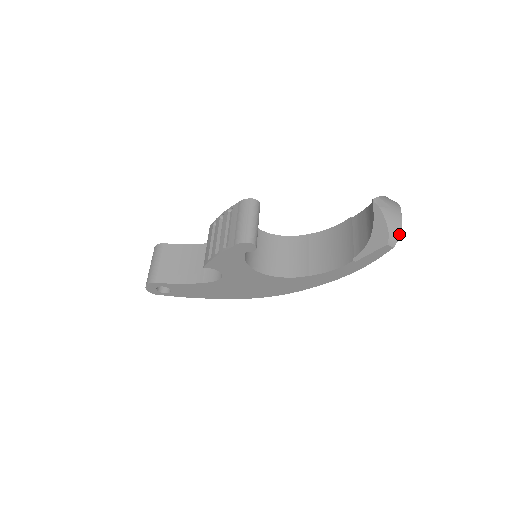
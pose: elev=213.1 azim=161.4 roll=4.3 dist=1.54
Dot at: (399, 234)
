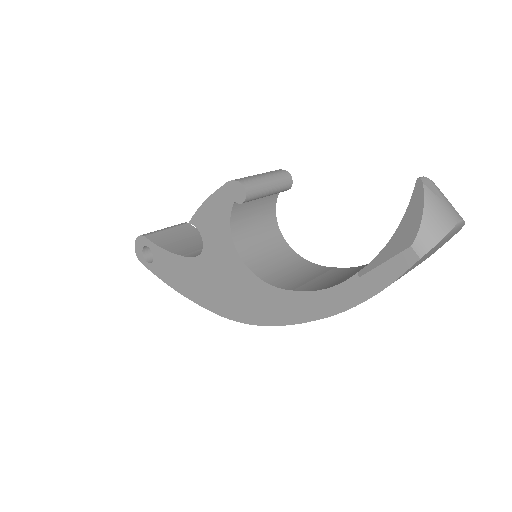
Dot at: (438, 239)
